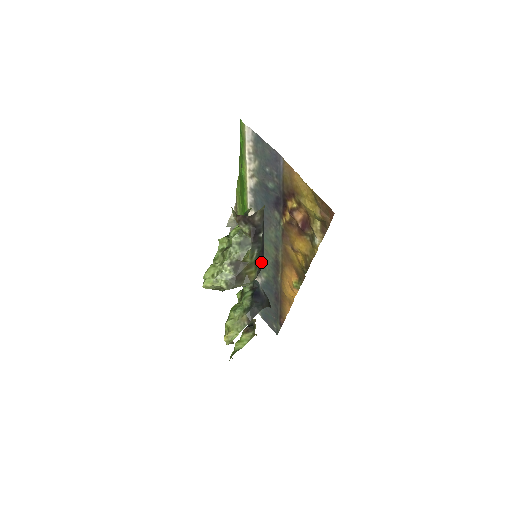
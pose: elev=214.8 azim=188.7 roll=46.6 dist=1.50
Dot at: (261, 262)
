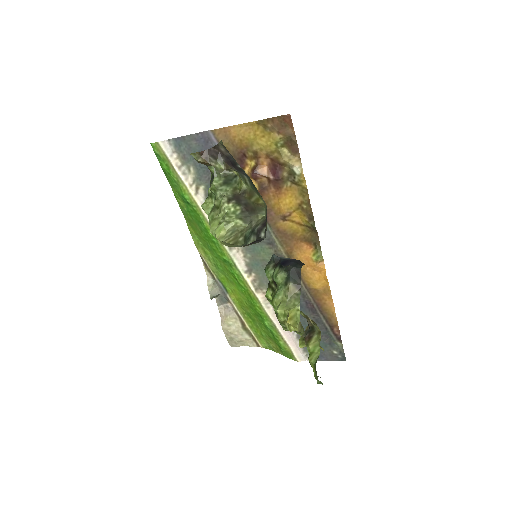
Dot at: occluded
